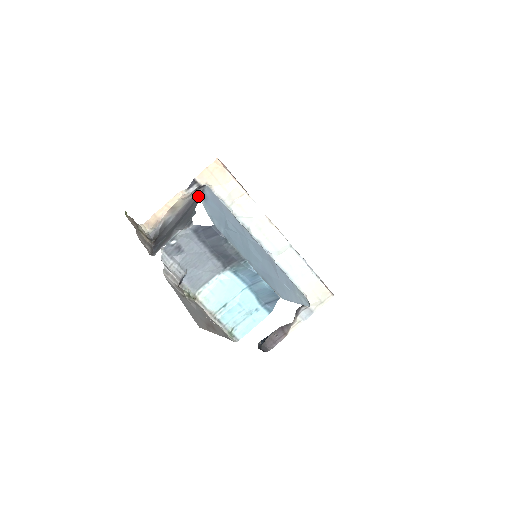
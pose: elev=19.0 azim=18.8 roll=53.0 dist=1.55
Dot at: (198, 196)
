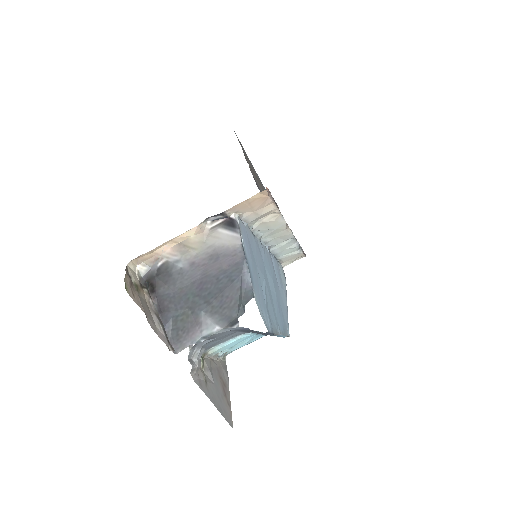
Dot at: (237, 261)
